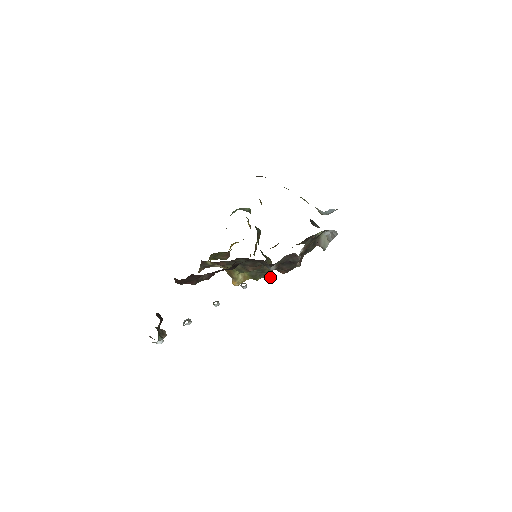
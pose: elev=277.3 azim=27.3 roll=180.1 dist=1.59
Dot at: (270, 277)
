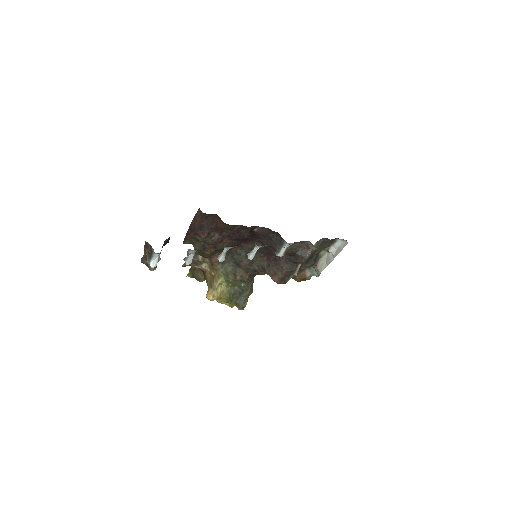
Dot at: (243, 307)
